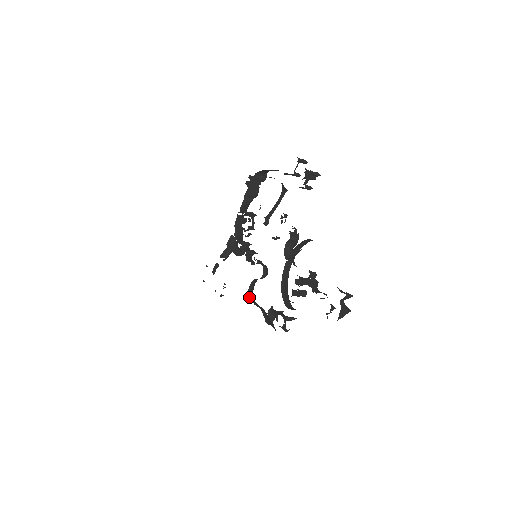
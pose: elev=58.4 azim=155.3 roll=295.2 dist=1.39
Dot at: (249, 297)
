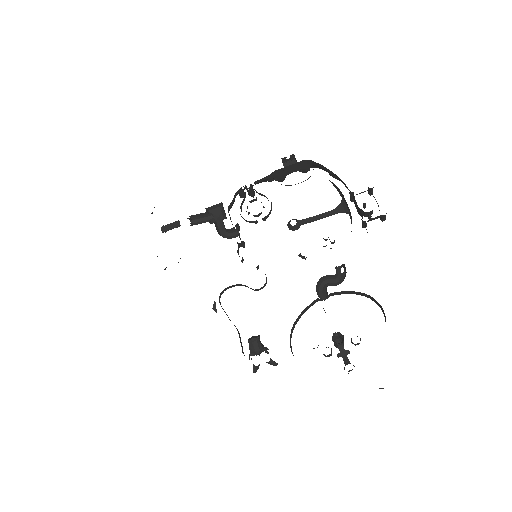
Dot at: (219, 300)
